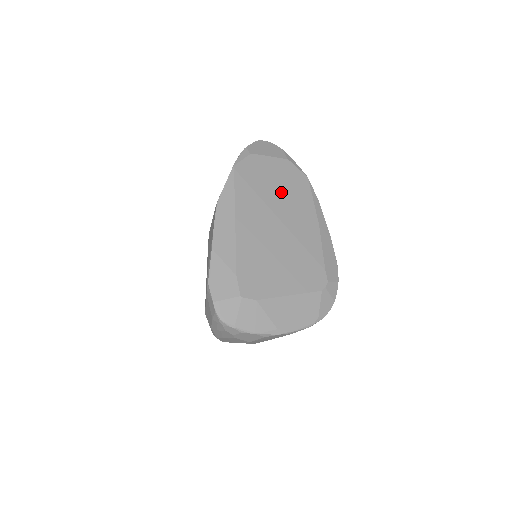
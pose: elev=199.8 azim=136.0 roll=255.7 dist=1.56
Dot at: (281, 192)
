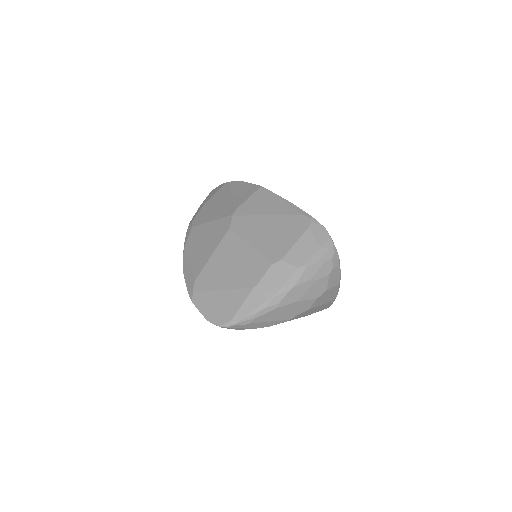
Dot at: occluded
